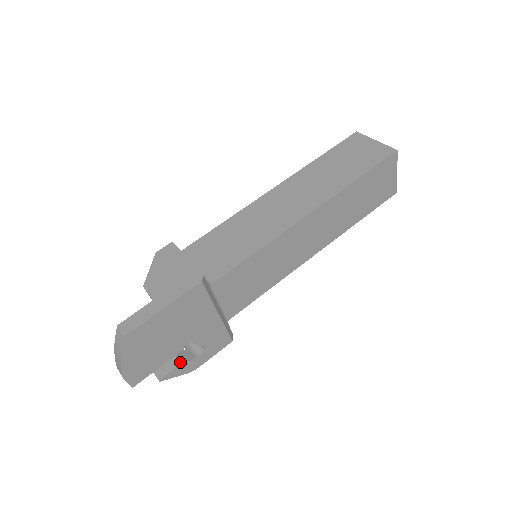
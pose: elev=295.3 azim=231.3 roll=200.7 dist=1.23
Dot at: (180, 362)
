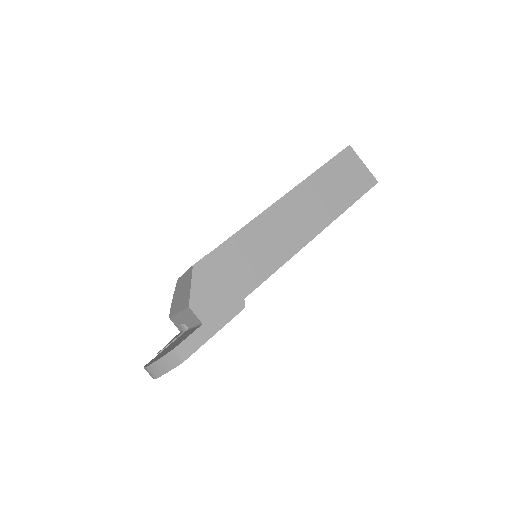
Dot at: occluded
